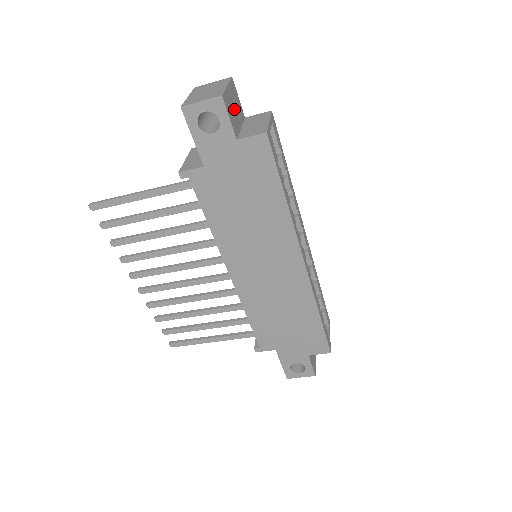
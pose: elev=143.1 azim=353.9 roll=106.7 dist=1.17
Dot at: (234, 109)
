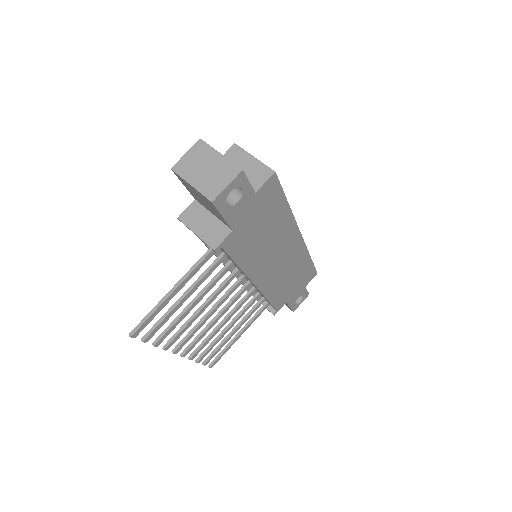
Dot at: occluded
